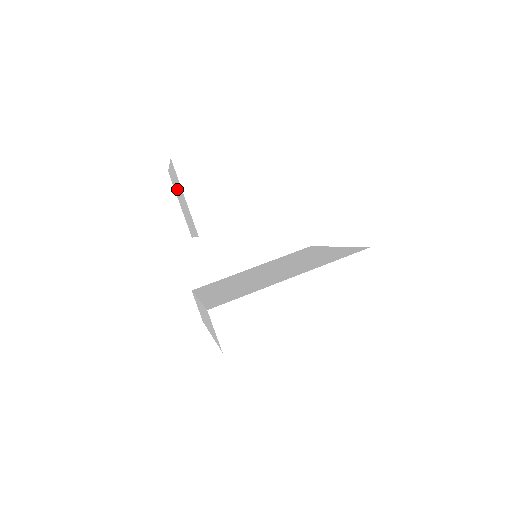
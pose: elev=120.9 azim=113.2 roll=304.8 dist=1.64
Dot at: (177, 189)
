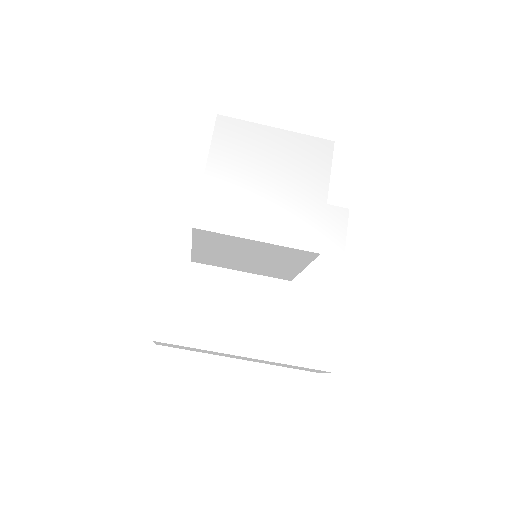
Dot at: occluded
